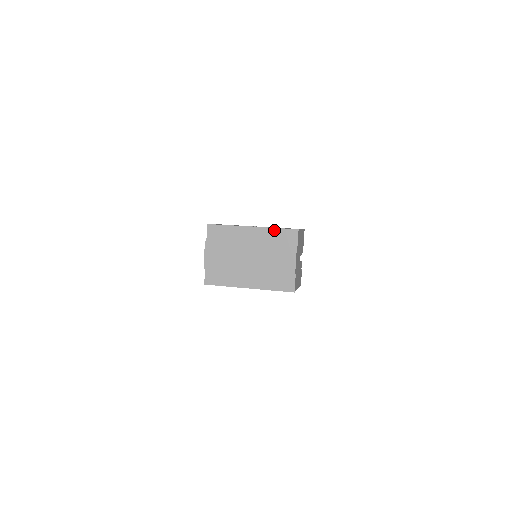
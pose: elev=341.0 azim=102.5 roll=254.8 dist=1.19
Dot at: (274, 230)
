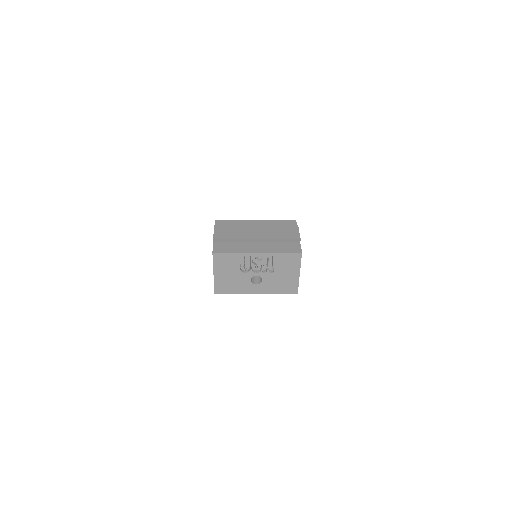
Dot at: (275, 221)
